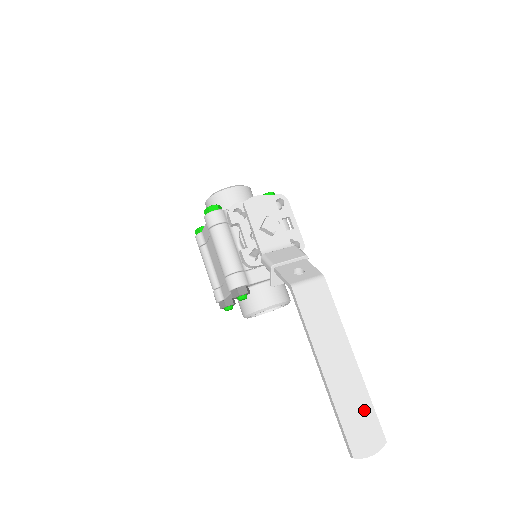
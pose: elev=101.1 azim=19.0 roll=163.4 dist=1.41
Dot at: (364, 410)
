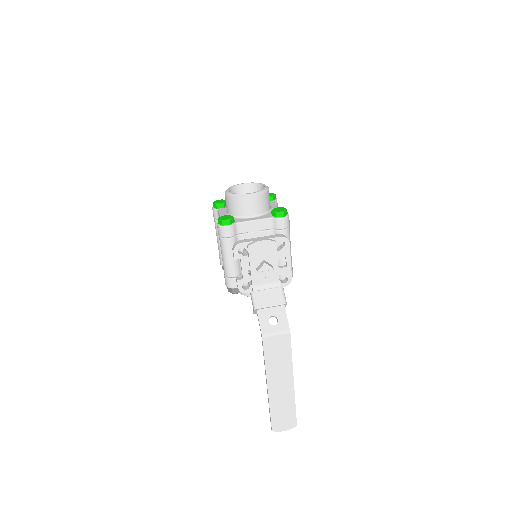
Dot at: (289, 410)
